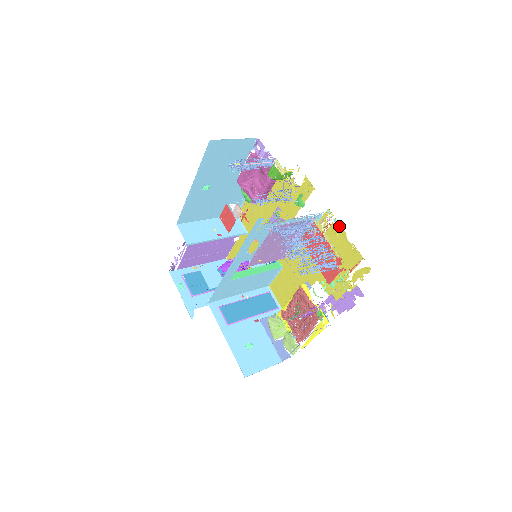
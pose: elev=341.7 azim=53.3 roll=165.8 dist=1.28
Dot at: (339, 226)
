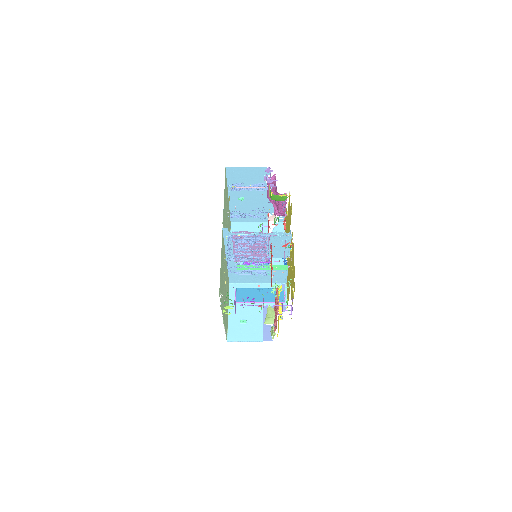
Dot at: (293, 245)
